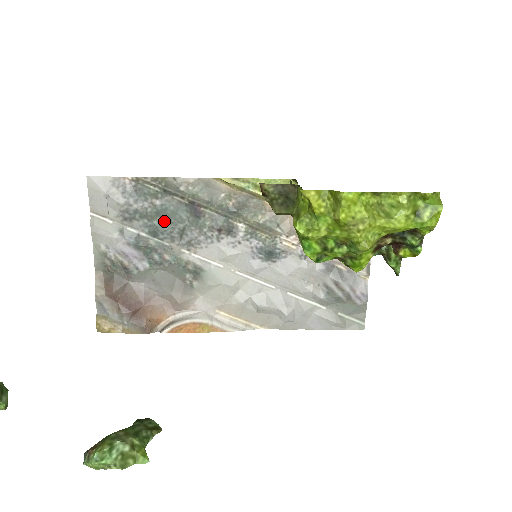
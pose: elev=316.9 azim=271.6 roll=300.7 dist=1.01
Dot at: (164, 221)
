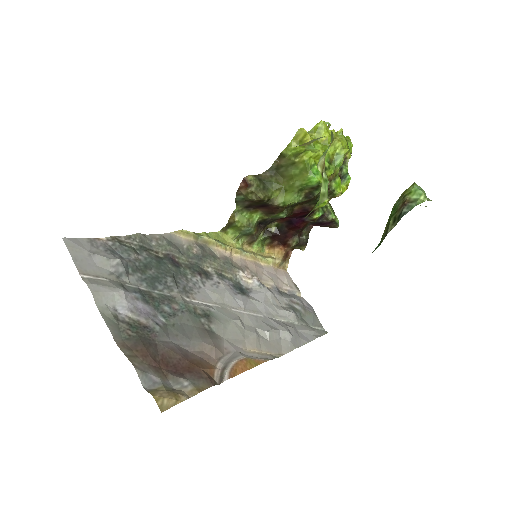
Dot at: (154, 273)
